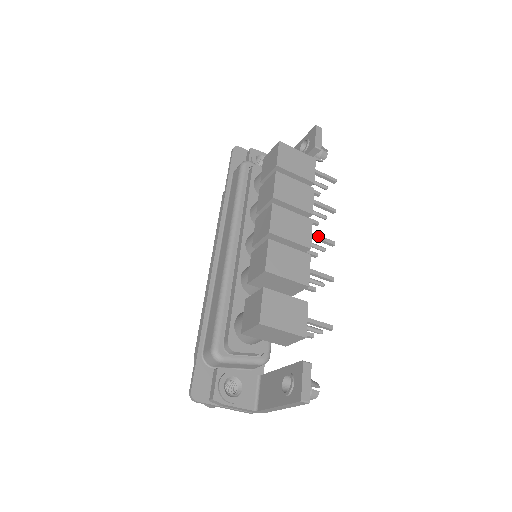
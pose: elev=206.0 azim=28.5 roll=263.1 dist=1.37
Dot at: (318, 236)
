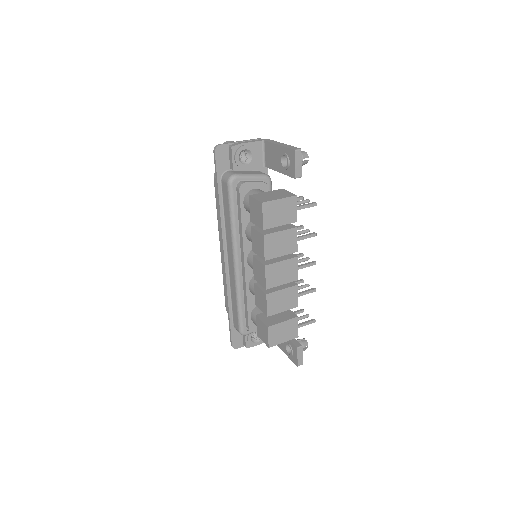
Dot at: (303, 267)
